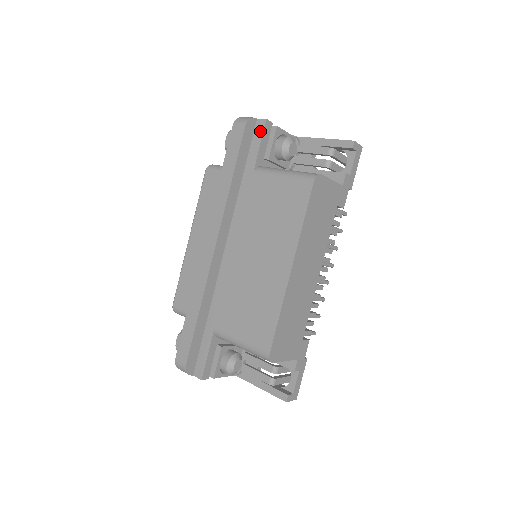
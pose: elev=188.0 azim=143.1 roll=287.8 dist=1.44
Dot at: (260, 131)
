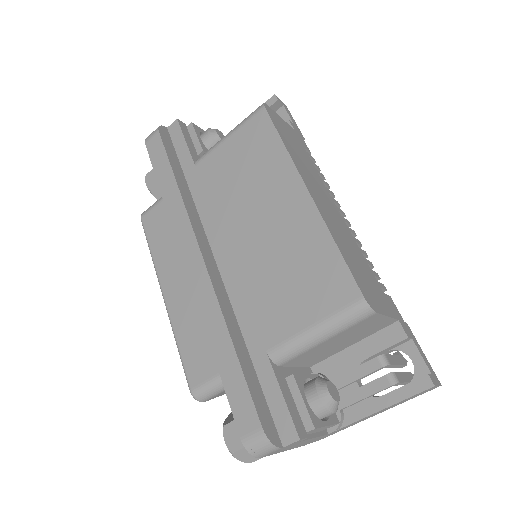
Dot at: (177, 132)
